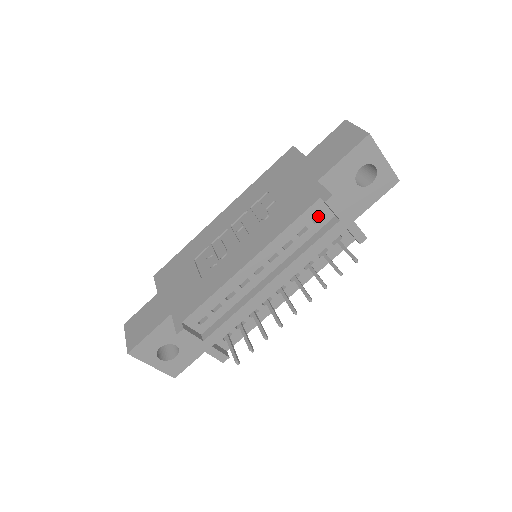
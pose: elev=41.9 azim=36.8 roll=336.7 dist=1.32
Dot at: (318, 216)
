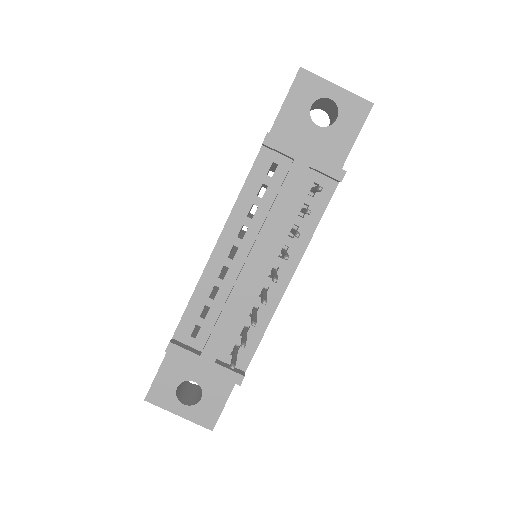
Dot at: occluded
